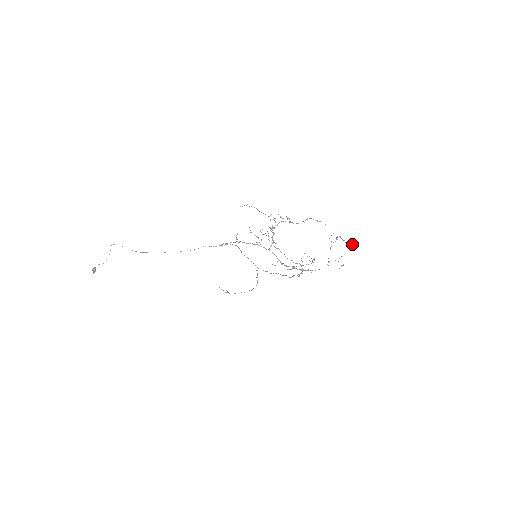
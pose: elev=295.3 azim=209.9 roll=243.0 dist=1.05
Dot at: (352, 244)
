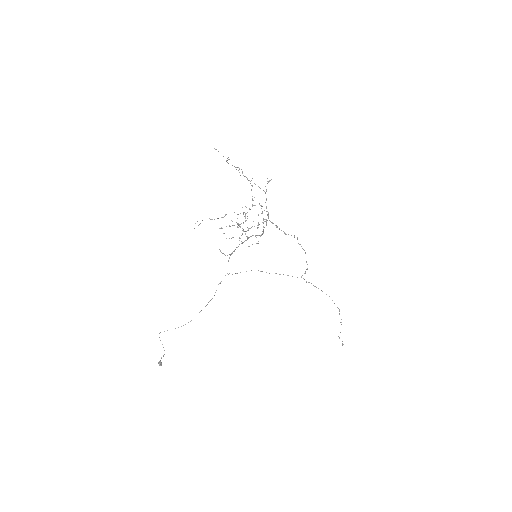
Dot at: (214, 148)
